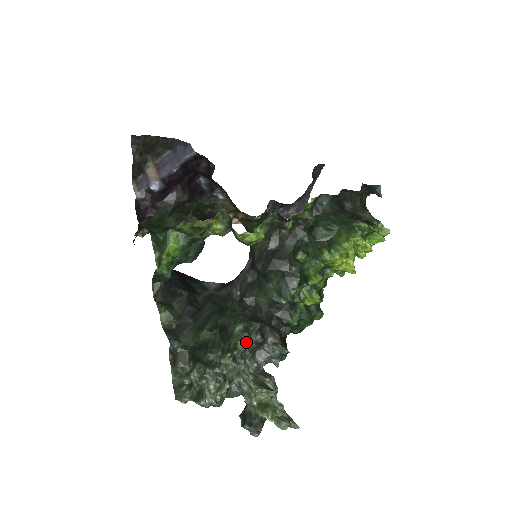
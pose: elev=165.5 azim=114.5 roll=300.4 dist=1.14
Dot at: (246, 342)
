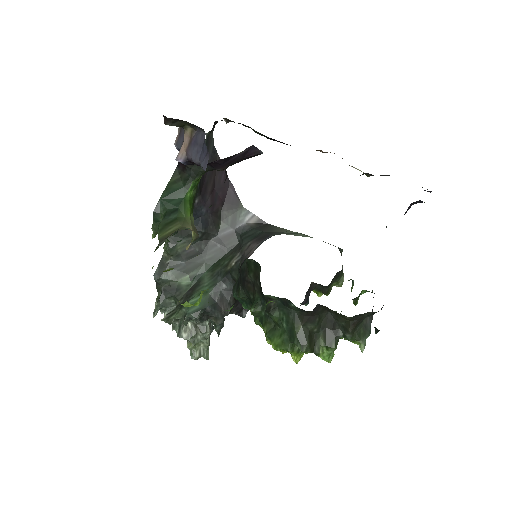
Dot at: occluded
